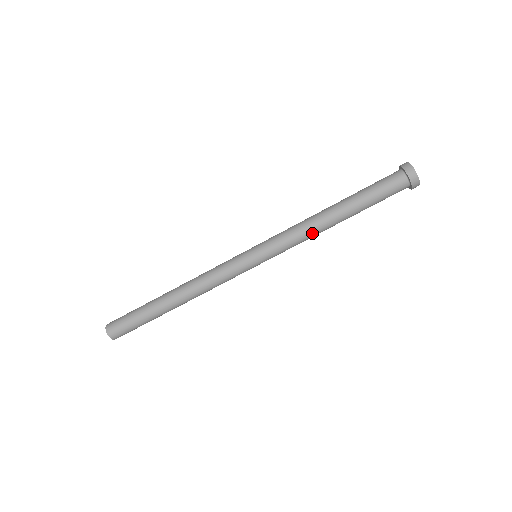
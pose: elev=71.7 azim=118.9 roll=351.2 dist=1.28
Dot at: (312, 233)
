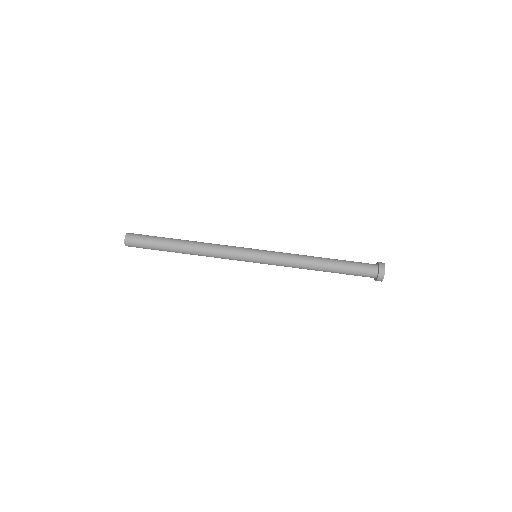
Dot at: (301, 263)
